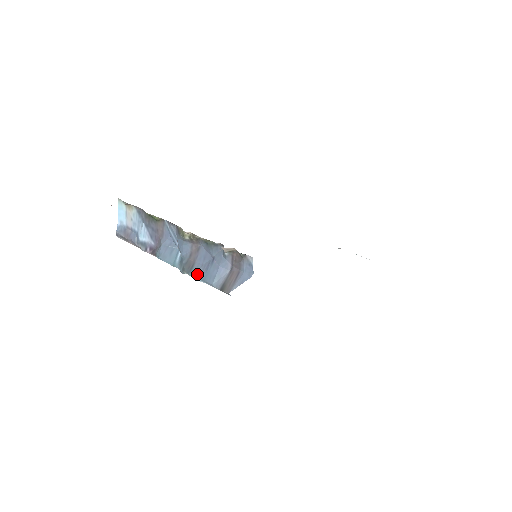
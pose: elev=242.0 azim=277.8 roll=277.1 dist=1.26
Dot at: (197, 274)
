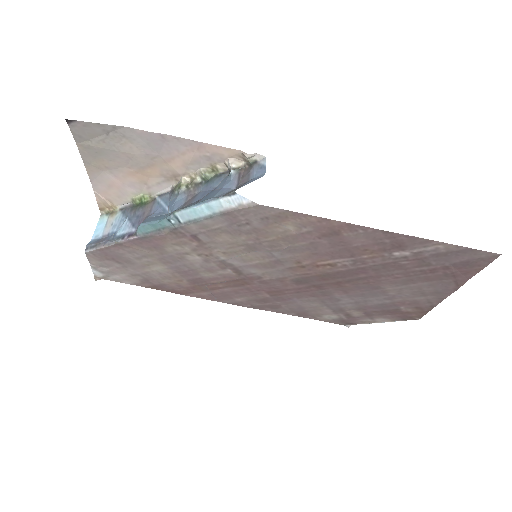
Dot at: (192, 204)
